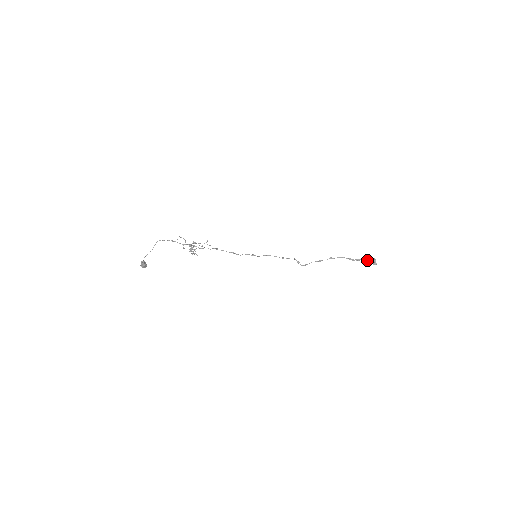
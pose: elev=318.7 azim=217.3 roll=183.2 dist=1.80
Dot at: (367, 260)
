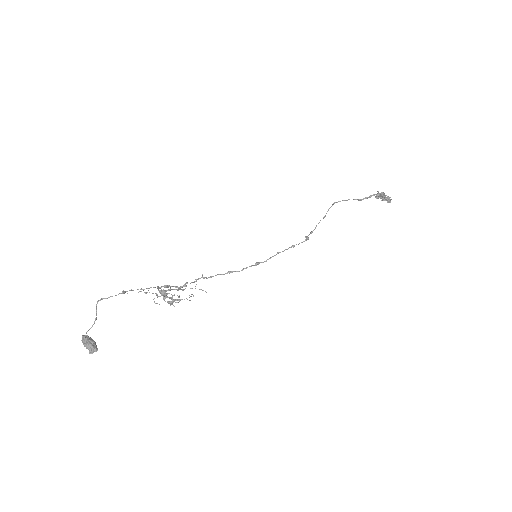
Dot at: (379, 197)
